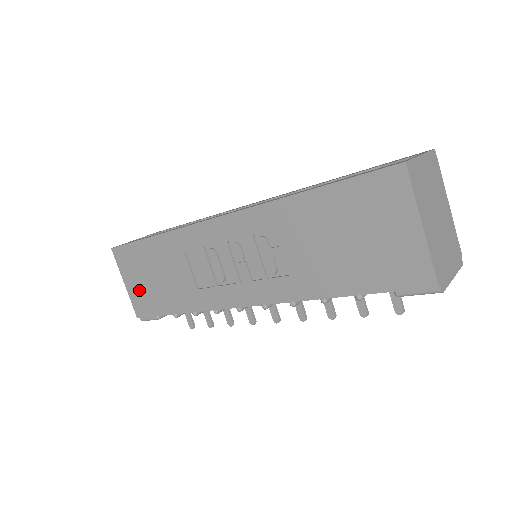
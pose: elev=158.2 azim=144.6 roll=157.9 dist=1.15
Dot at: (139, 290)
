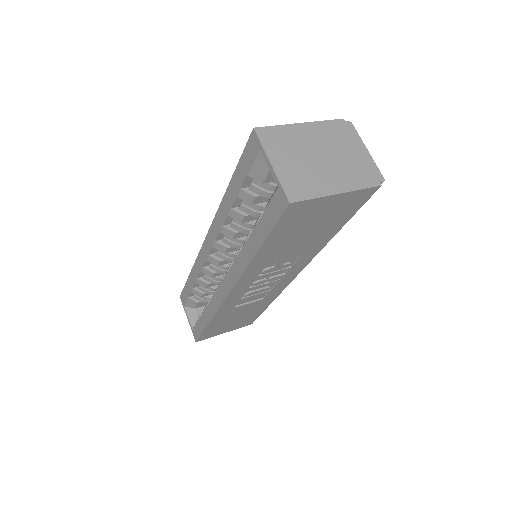
Dot at: (236, 326)
